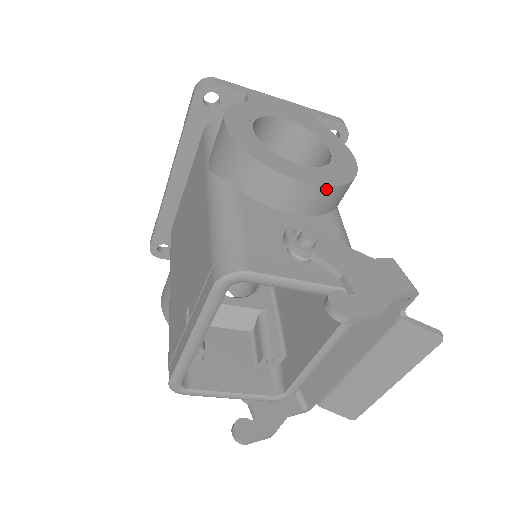
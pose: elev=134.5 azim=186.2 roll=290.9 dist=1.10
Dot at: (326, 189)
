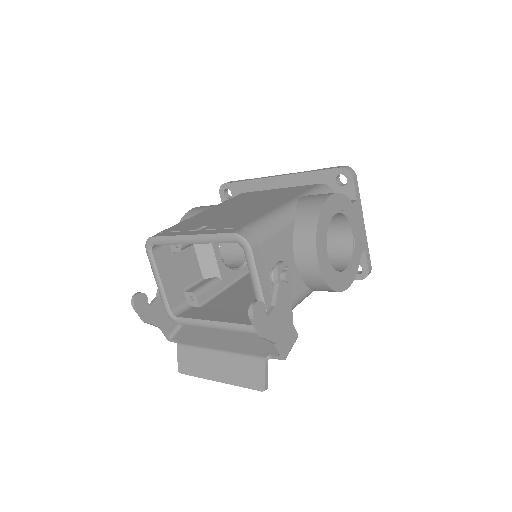
Dot at: (320, 275)
